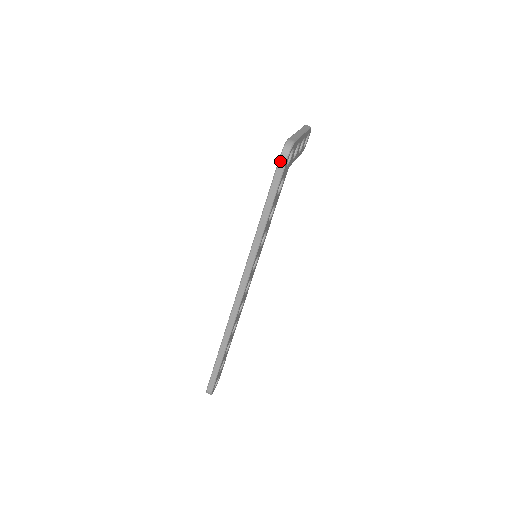
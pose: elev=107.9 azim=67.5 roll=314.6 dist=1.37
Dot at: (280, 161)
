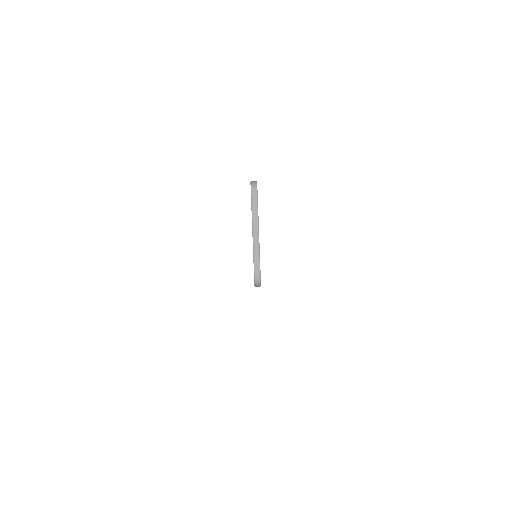
Dot at: occluded
